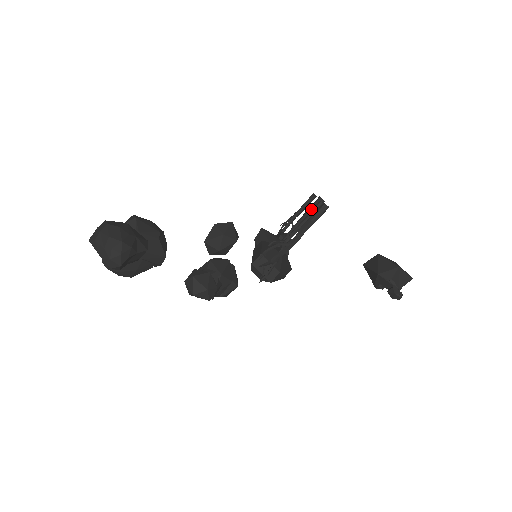
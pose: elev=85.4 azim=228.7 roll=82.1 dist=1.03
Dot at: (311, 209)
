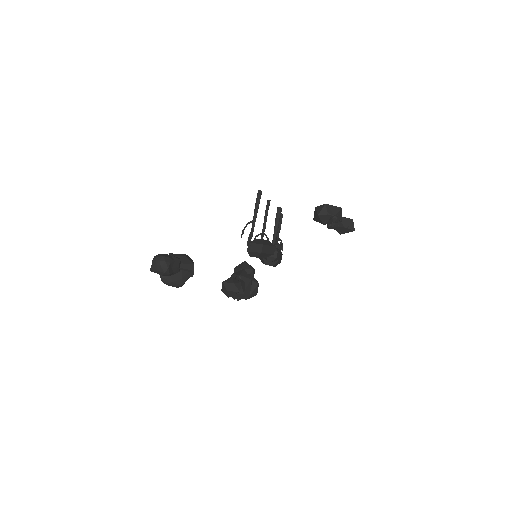
Dot at: (277, 217)
